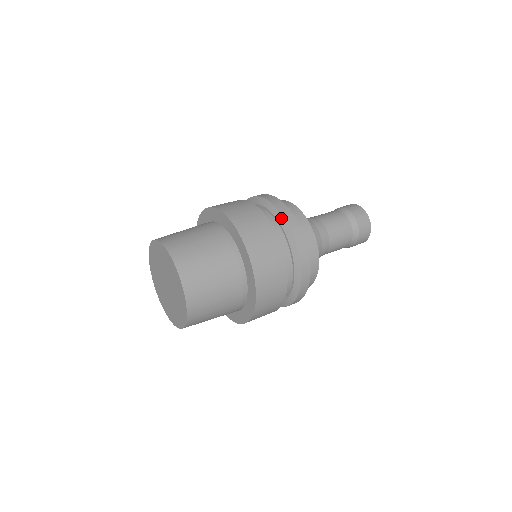
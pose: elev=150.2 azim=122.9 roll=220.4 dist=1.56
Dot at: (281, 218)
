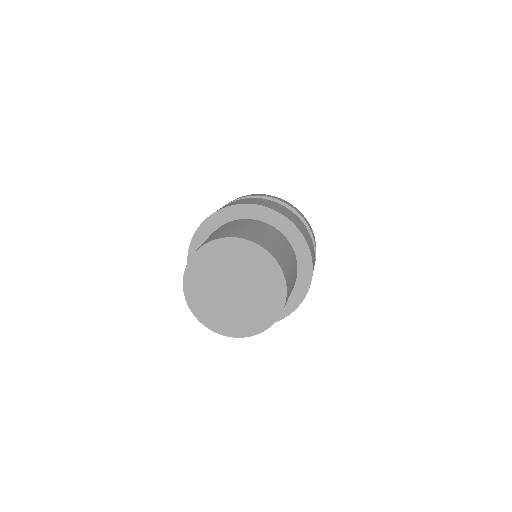
Dot at: (301, 220)
